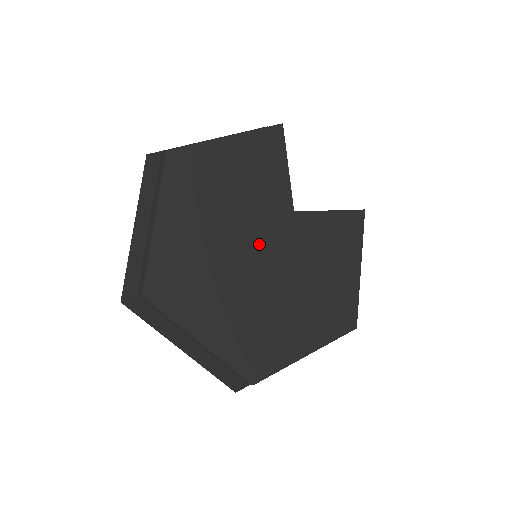
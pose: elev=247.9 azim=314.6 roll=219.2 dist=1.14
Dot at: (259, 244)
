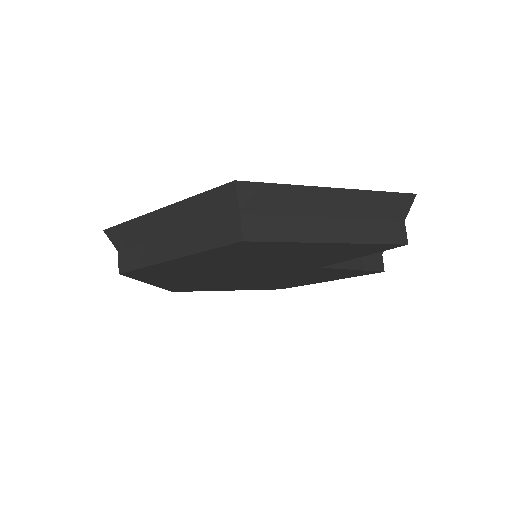
Dot at: (260, 272)
